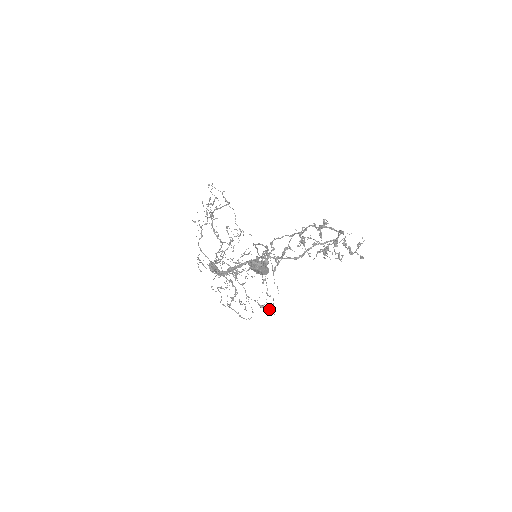
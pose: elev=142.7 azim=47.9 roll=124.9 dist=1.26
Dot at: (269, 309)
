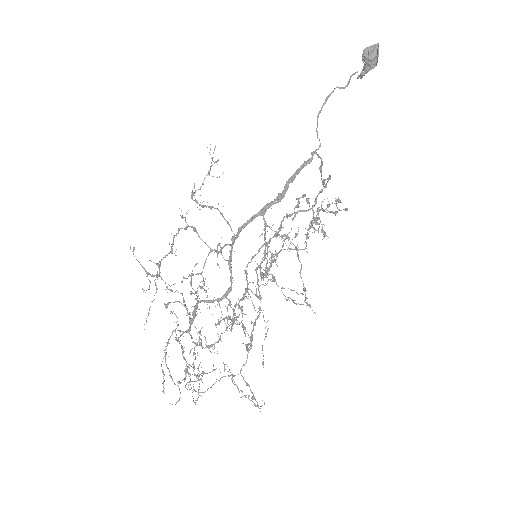
Dot at: (307, 303)
